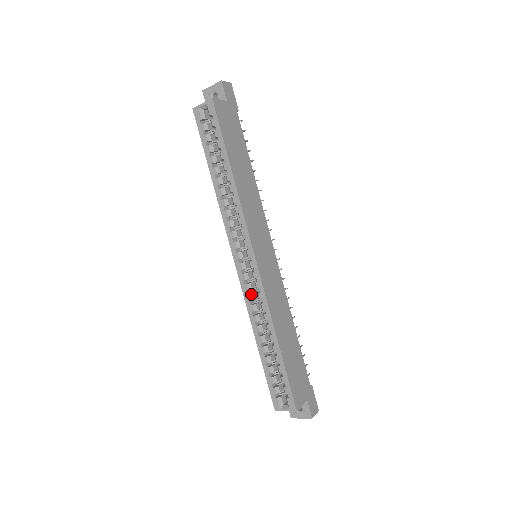
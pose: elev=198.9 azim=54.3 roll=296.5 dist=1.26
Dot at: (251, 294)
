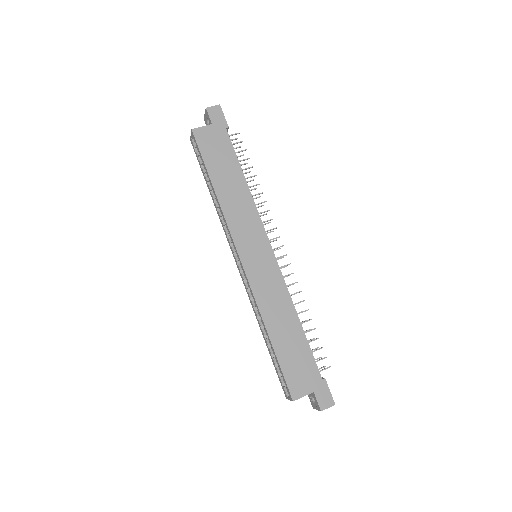
Dot at: (249, 292)
